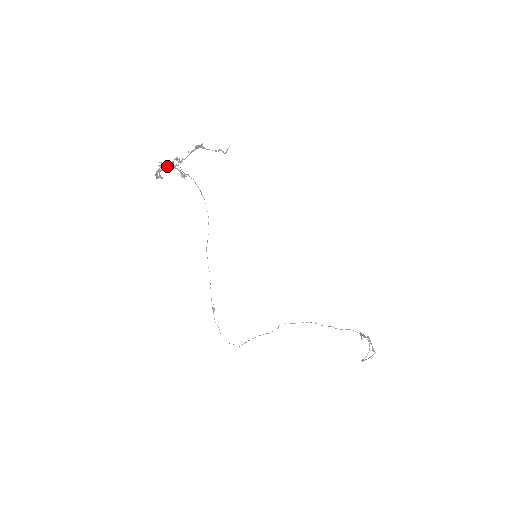
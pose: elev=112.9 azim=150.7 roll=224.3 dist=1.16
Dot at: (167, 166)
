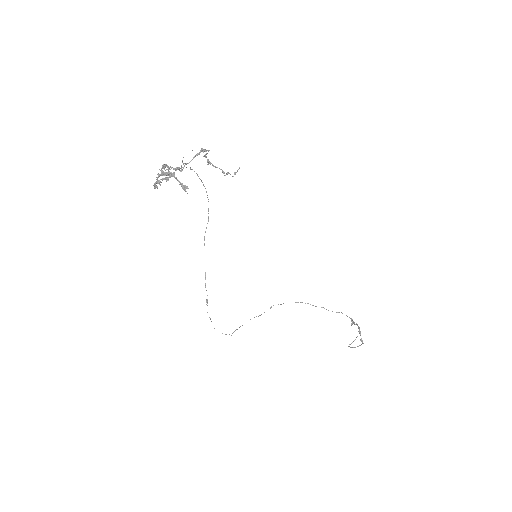
Dot at: (167, 177)
